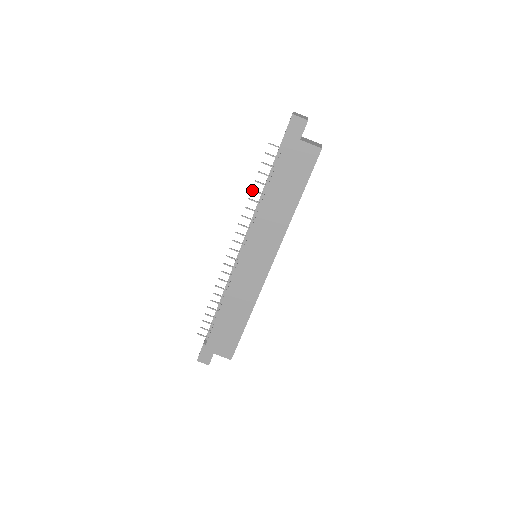
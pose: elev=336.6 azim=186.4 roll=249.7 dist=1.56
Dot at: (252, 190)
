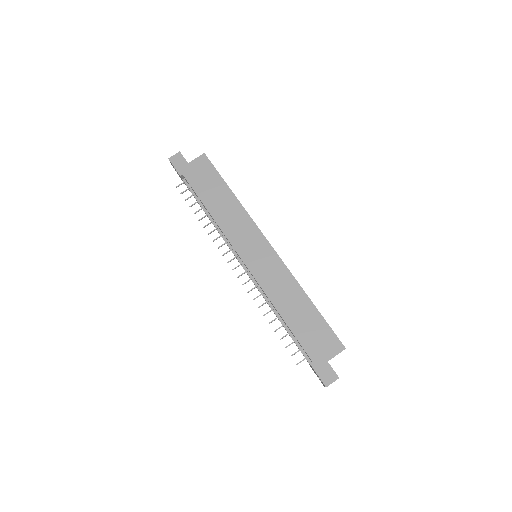
Dot at: (199, 220)
